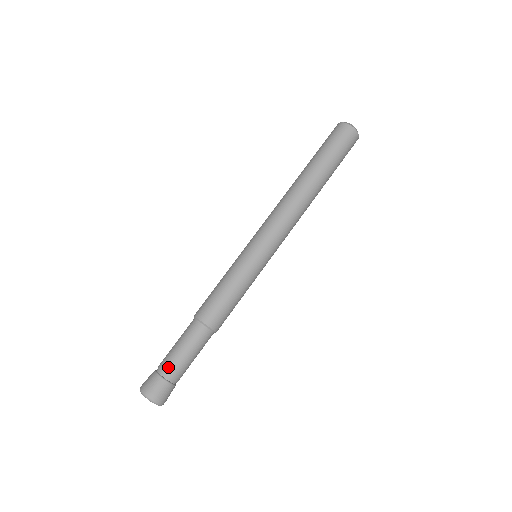
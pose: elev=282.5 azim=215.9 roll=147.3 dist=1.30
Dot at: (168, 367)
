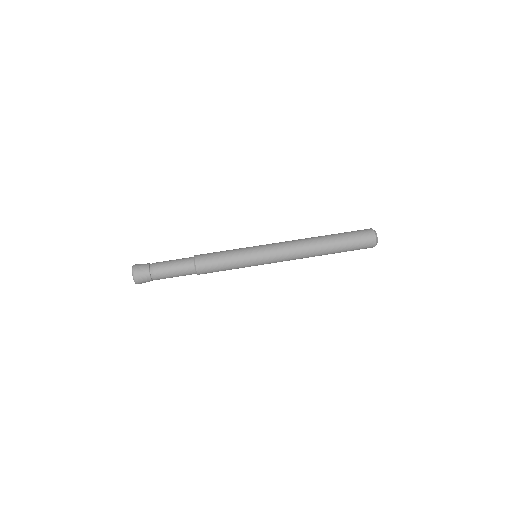
Dot at: (157, 263)
